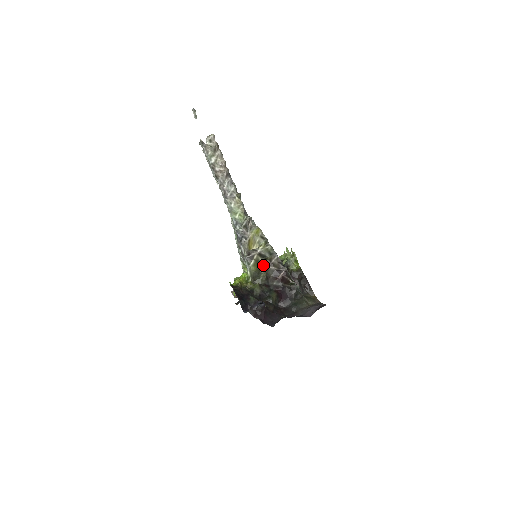
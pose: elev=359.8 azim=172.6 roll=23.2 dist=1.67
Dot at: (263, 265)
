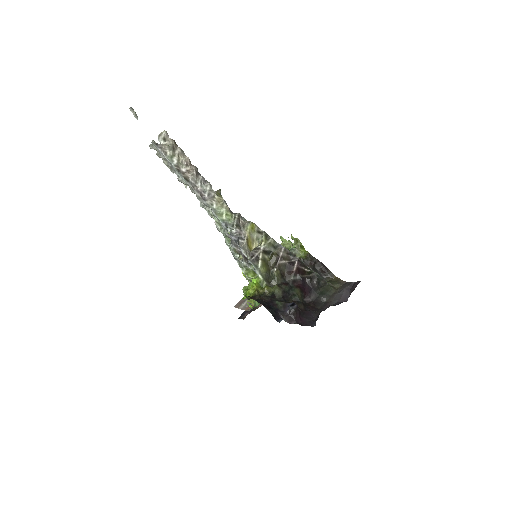
Dot at: (272, 262)
